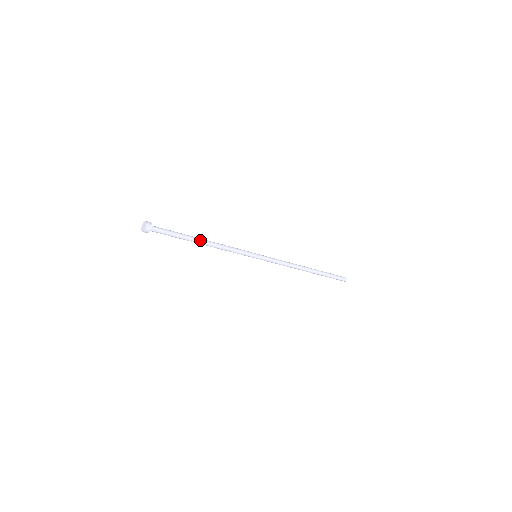
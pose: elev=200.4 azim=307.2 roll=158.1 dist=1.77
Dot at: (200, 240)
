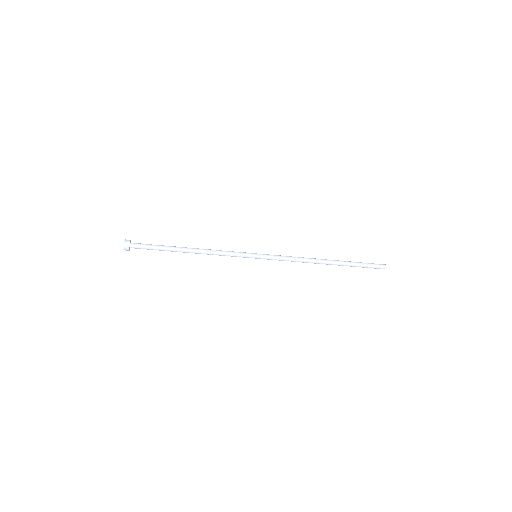
Dot at: (185, 248)
